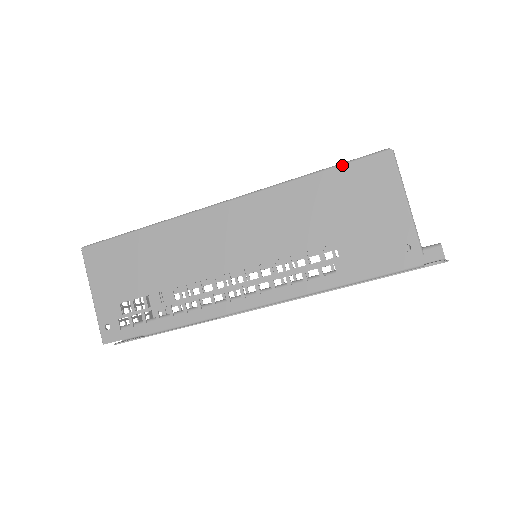
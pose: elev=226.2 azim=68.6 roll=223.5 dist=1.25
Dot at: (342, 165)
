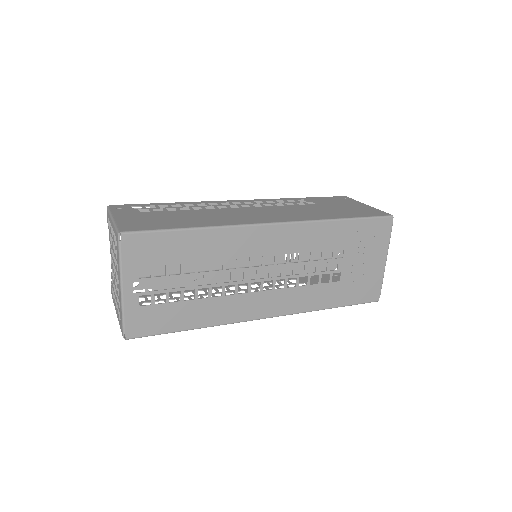
Dot at: occluded
